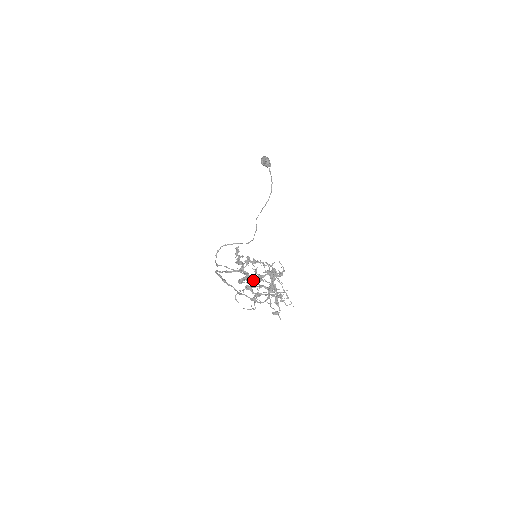
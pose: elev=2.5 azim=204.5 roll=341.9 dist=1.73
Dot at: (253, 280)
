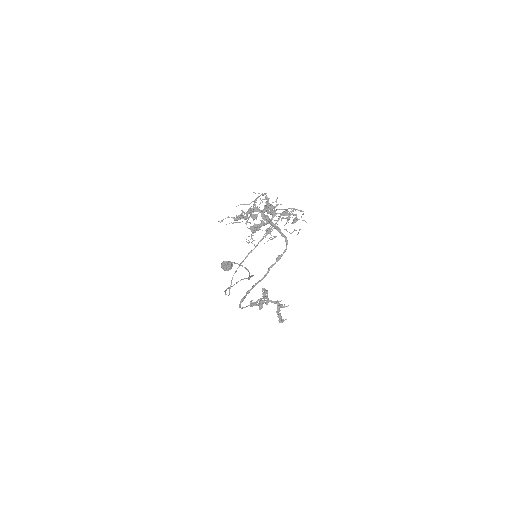
Dot at: (247, 216)
